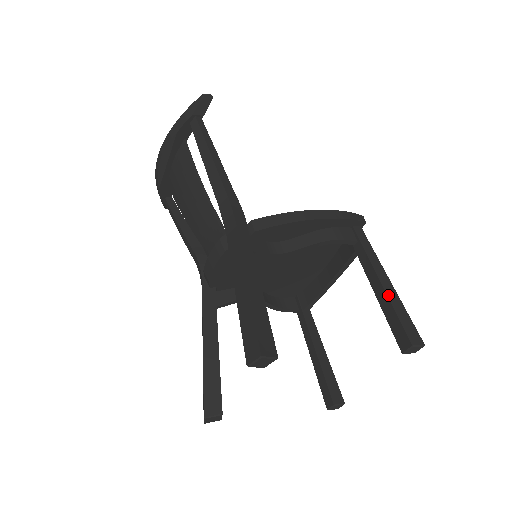
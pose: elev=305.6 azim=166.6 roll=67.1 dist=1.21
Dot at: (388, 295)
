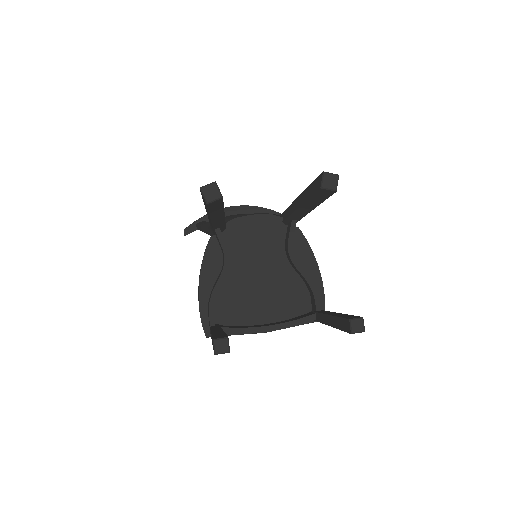
Dot at: occluded
